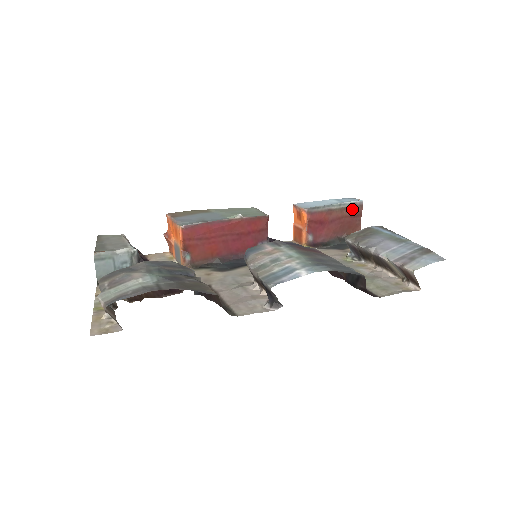
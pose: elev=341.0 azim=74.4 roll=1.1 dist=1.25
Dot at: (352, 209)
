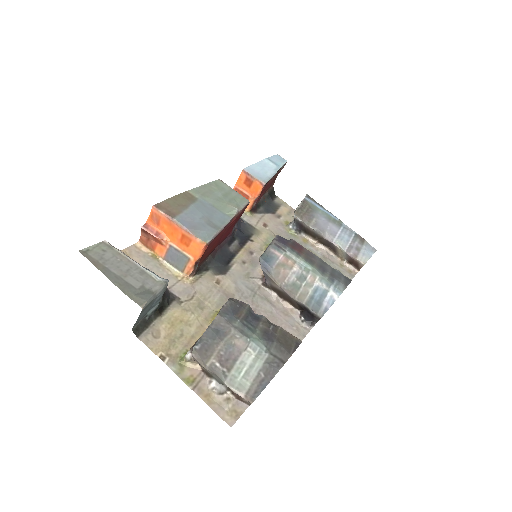
Dot at: (280, 170)
